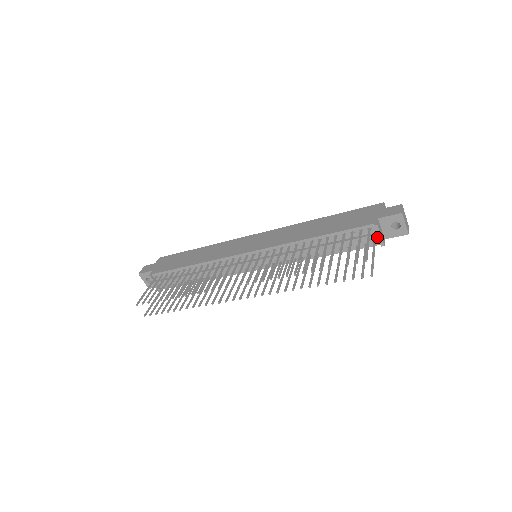
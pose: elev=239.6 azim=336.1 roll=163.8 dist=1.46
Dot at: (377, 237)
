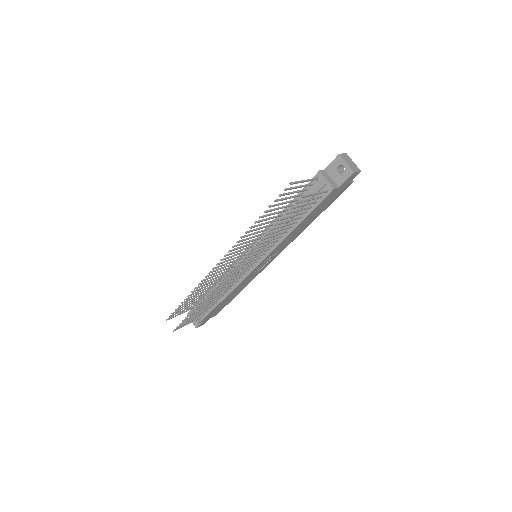
Dot at: (324, 183)
